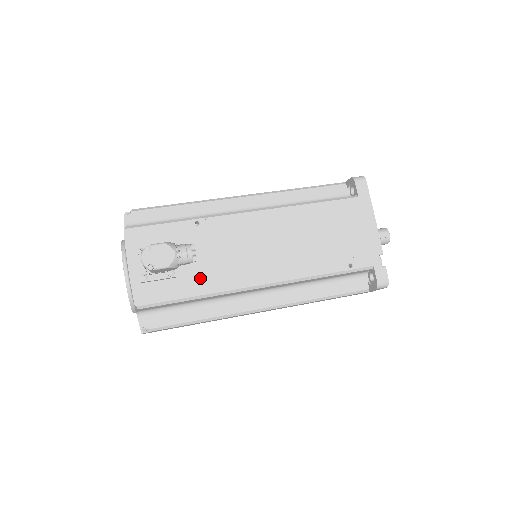
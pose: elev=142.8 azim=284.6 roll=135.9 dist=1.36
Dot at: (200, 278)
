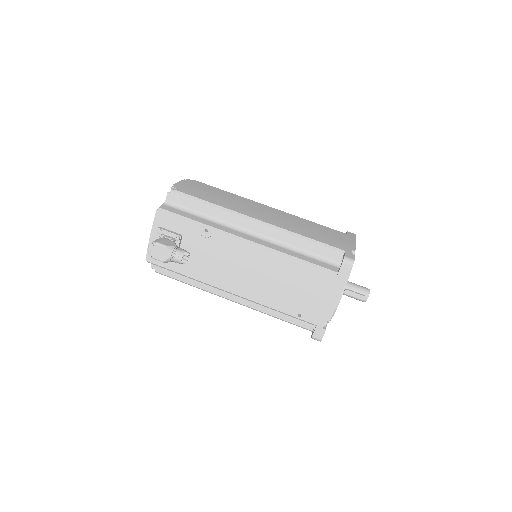
Dot at: (192, 266)
